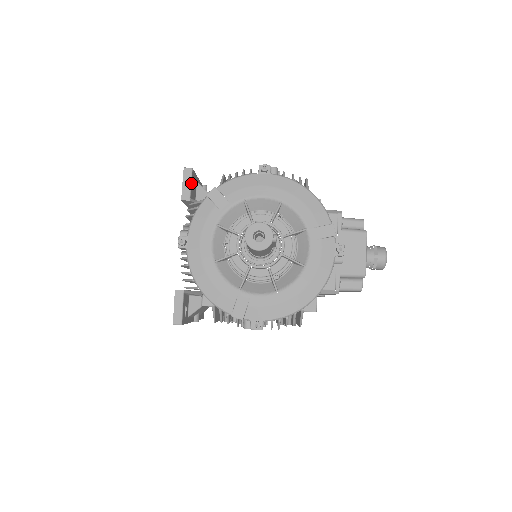
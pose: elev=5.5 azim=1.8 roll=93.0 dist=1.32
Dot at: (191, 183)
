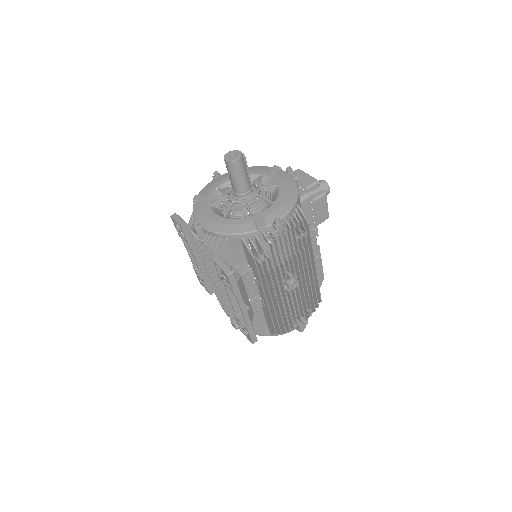
Dot at: (180, 218)
